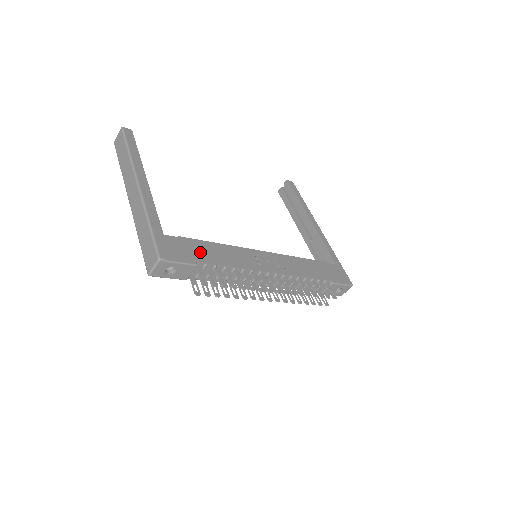
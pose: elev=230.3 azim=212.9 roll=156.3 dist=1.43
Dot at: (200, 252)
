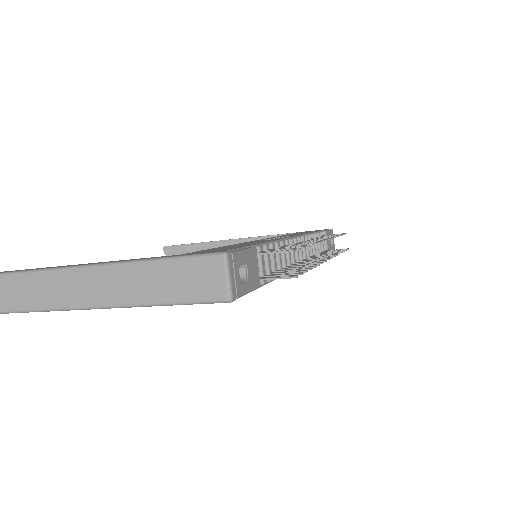
Dot at: occluded
